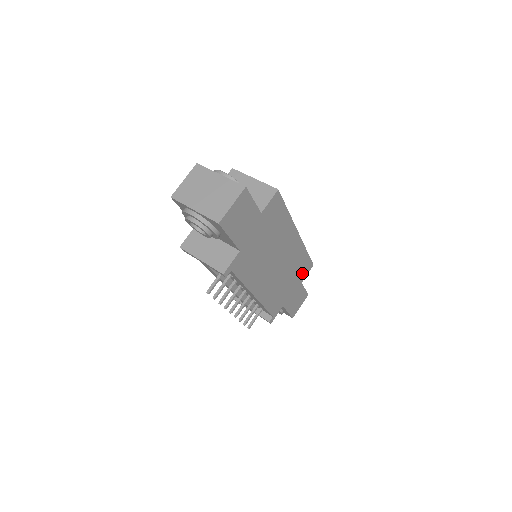
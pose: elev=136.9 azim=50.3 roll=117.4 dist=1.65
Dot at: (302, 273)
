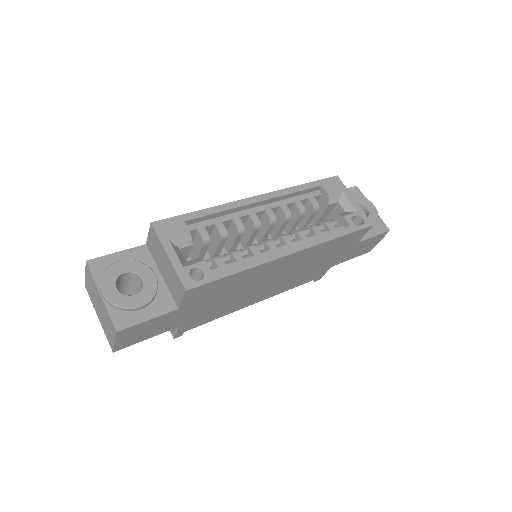
Dot at: (349, 242)
